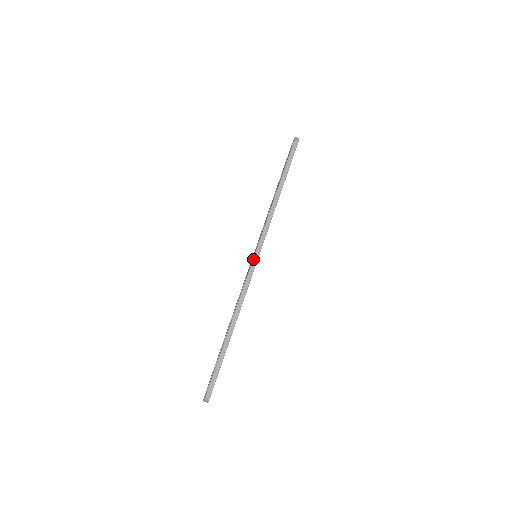
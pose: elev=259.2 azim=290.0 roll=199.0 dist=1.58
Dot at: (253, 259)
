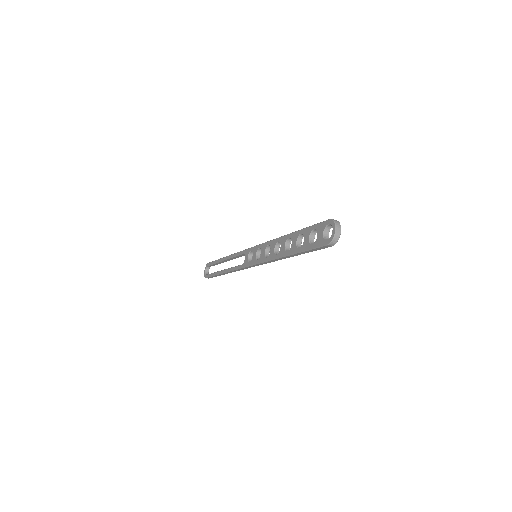
Dot at: (250, 266)
